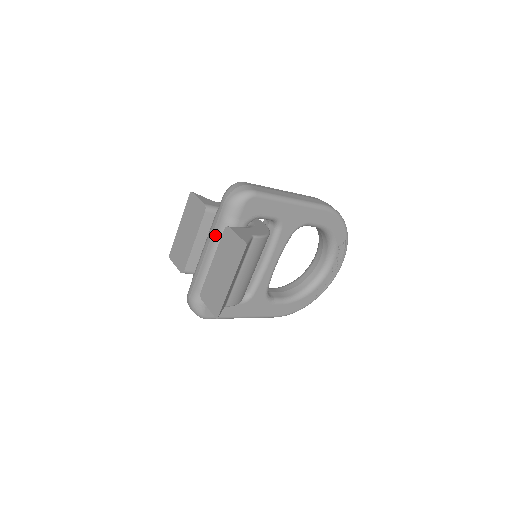
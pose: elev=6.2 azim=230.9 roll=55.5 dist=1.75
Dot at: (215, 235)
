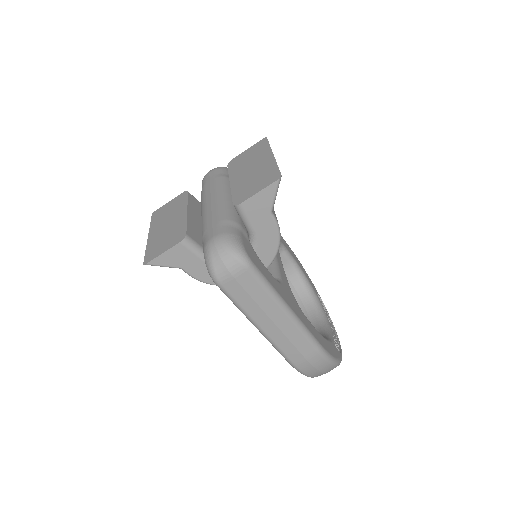
Dot at: (215, 186)
